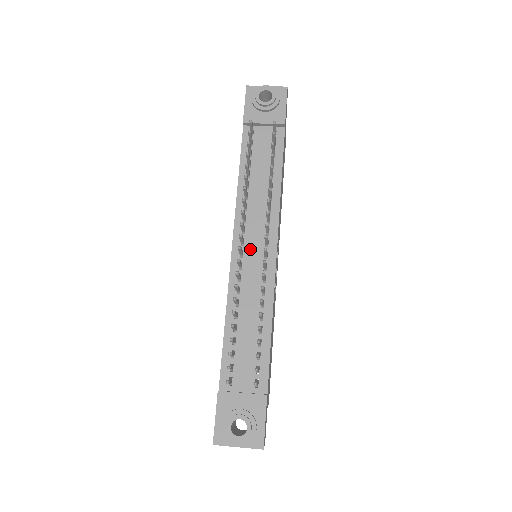
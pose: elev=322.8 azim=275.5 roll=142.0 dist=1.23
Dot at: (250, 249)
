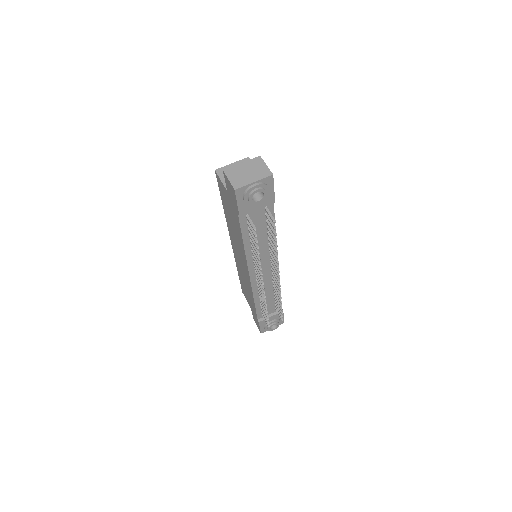
Dot at: occluded
